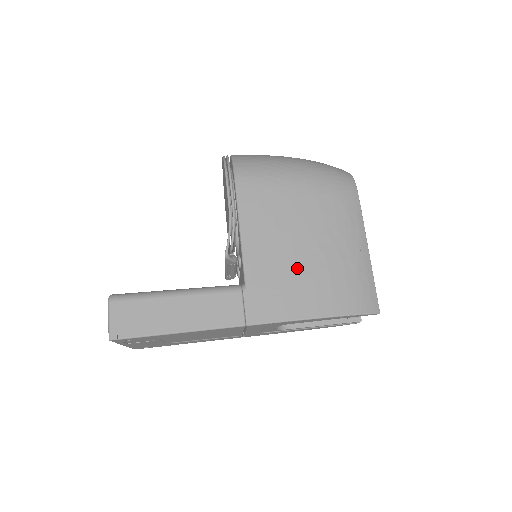
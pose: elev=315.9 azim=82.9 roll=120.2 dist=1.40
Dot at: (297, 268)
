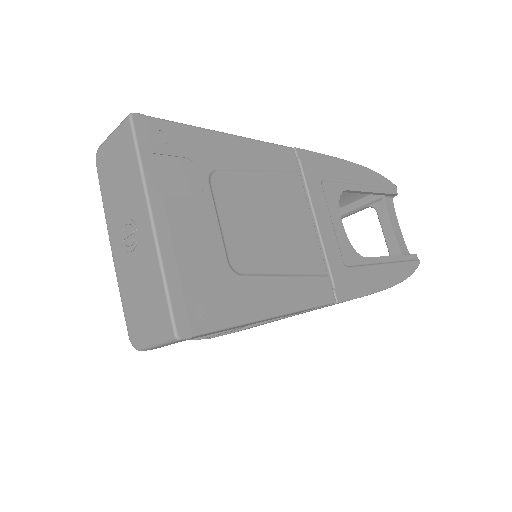
Dot at: occluded
